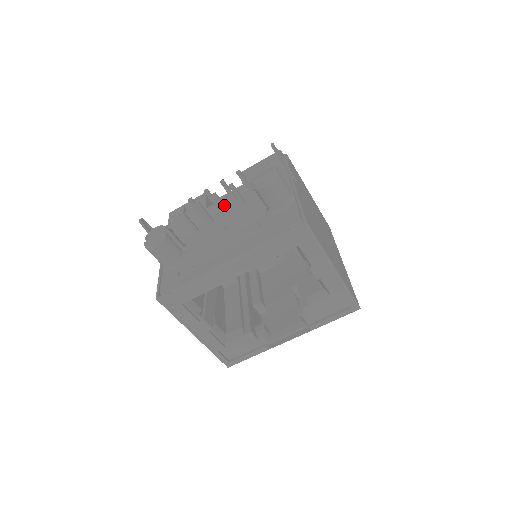
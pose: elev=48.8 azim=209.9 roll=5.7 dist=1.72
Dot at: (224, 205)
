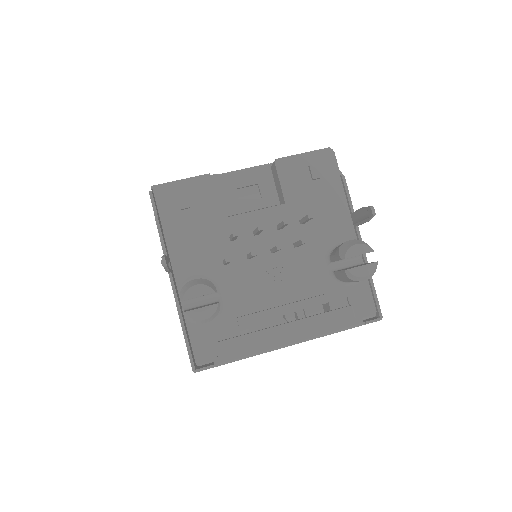
Dot at: occluded
